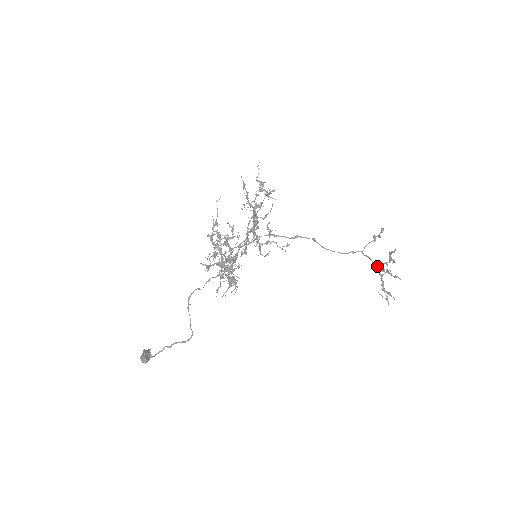
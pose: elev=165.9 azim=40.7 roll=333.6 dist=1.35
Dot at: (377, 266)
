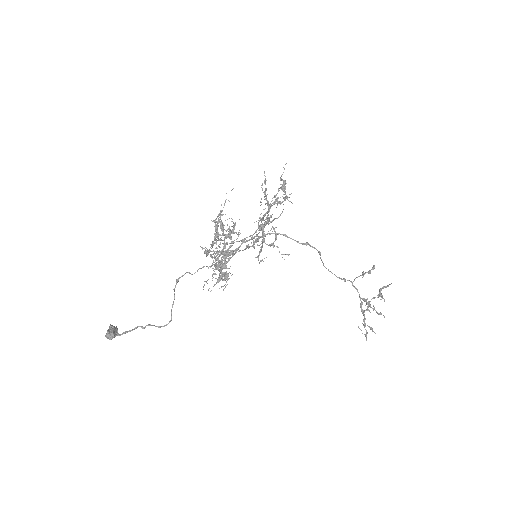
Dot at: (364, 299)
